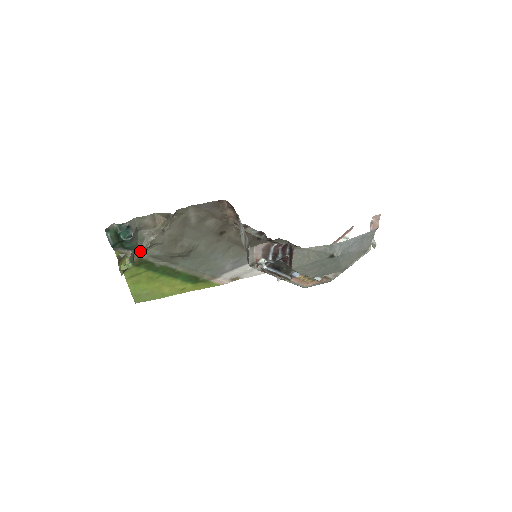
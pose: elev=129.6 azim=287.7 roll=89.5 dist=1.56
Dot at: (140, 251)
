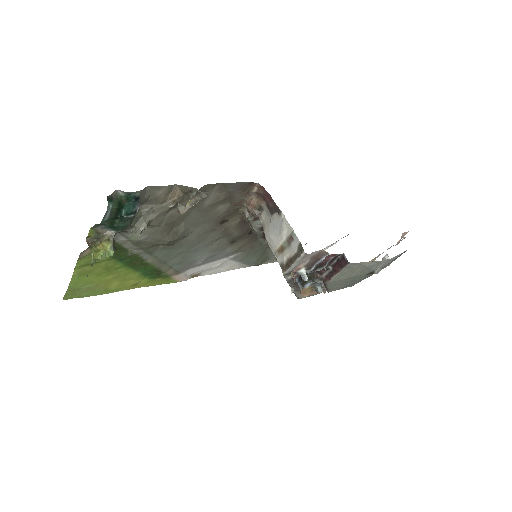
Dot at: (121, 232)
